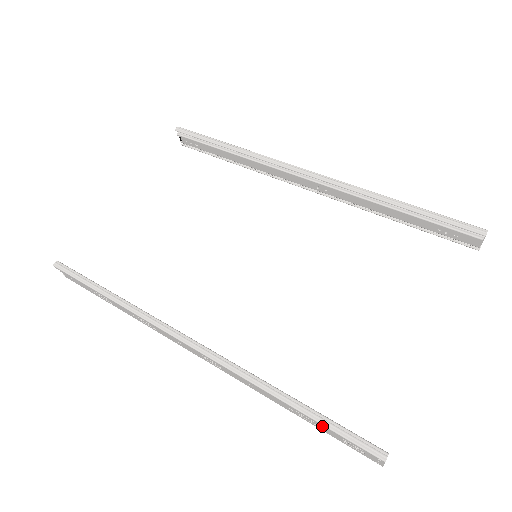
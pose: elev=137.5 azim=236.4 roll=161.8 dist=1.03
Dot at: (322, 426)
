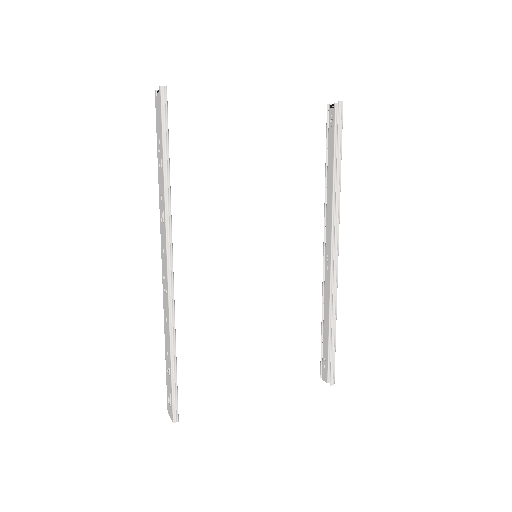
Dot at: (170, 379)
